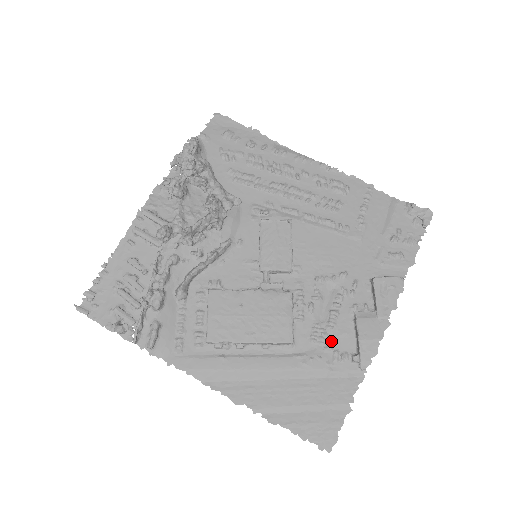
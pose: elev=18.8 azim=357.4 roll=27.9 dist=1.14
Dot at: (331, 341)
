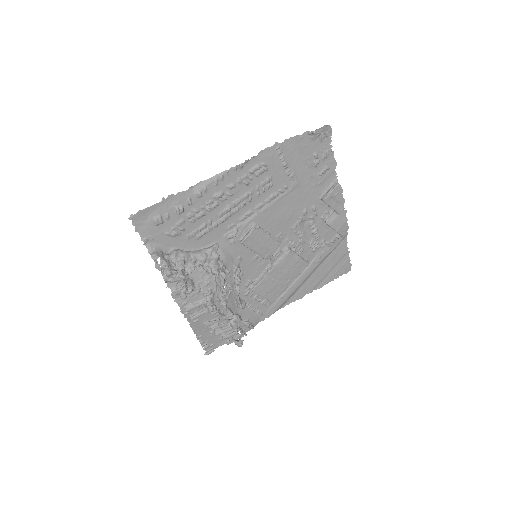
Dot at: (323, 243)
